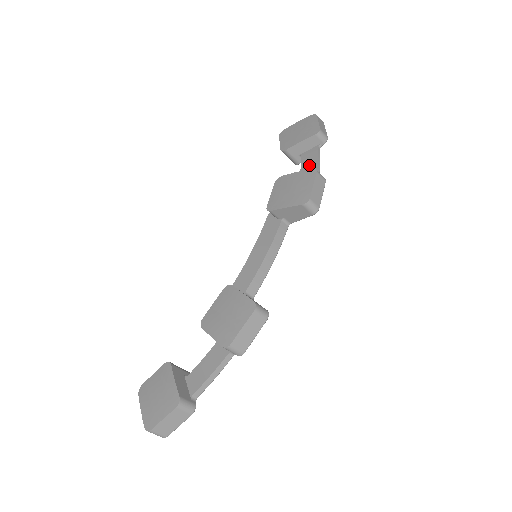
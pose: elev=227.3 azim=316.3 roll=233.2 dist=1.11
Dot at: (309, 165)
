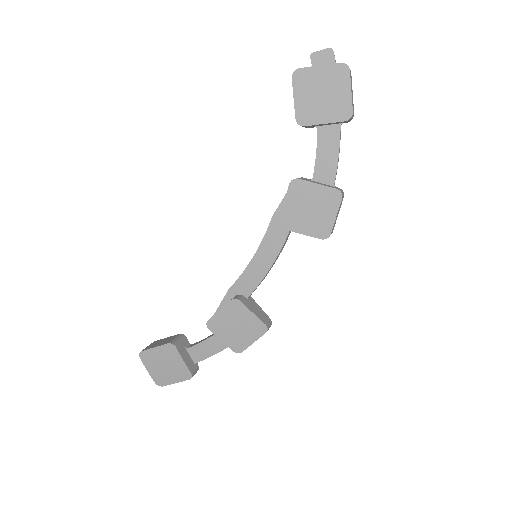
Dot at: (327, 158)
